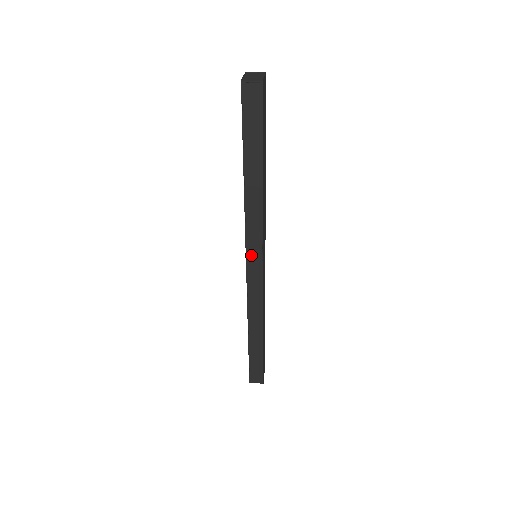
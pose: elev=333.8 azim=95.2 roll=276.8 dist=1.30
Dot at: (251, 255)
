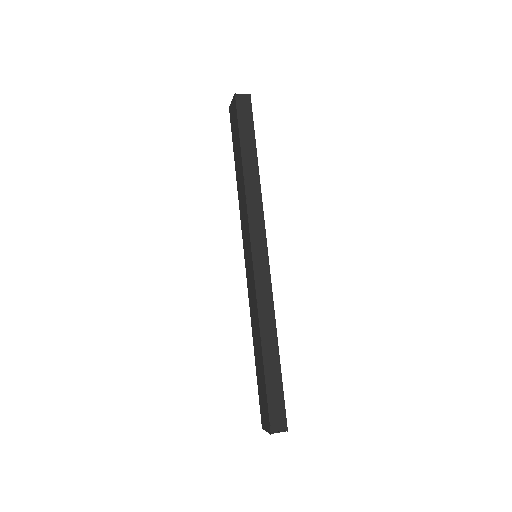
Dot at: (255, 243)
